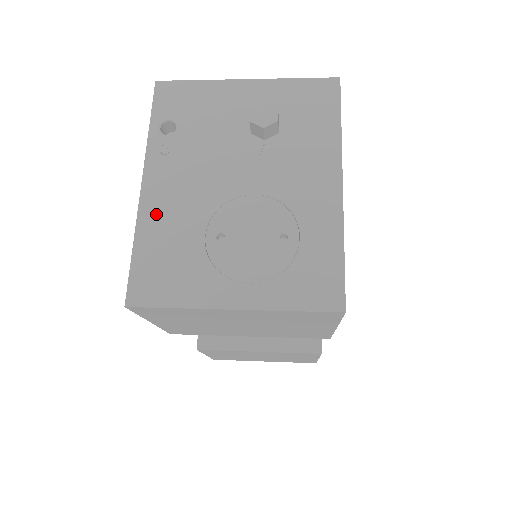
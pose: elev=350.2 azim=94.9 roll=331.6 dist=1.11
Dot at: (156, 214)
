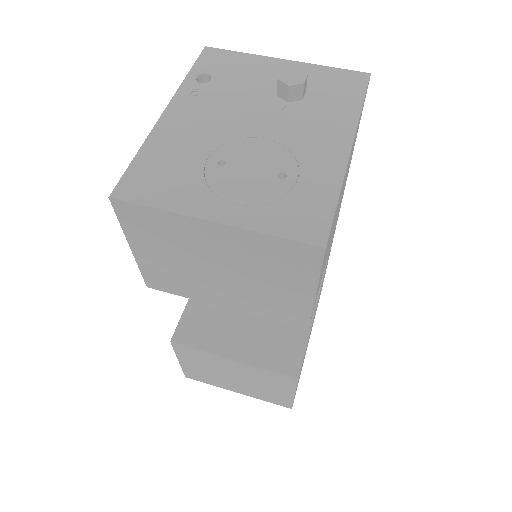
Dot at: (168, 134)
